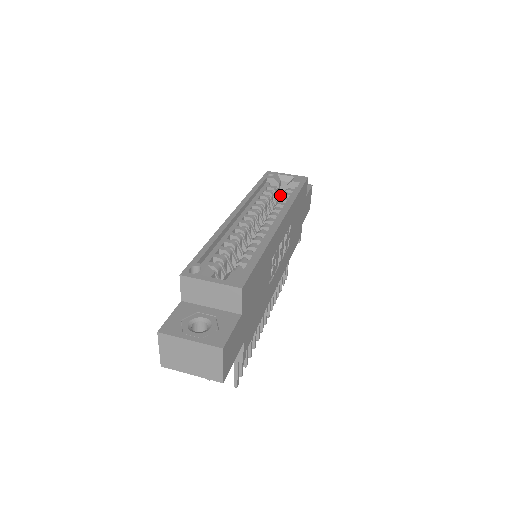
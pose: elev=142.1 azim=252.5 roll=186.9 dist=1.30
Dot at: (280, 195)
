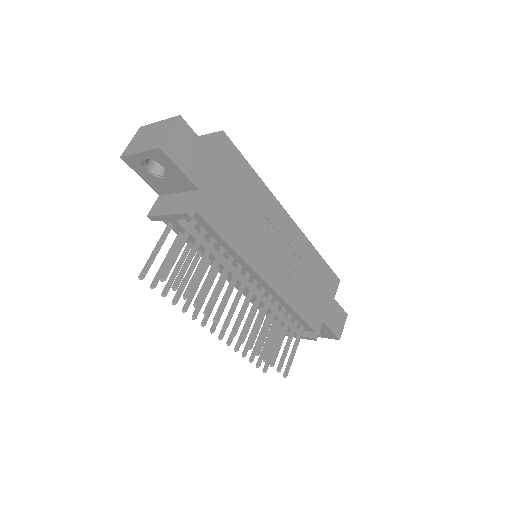
Dot at: occluded
